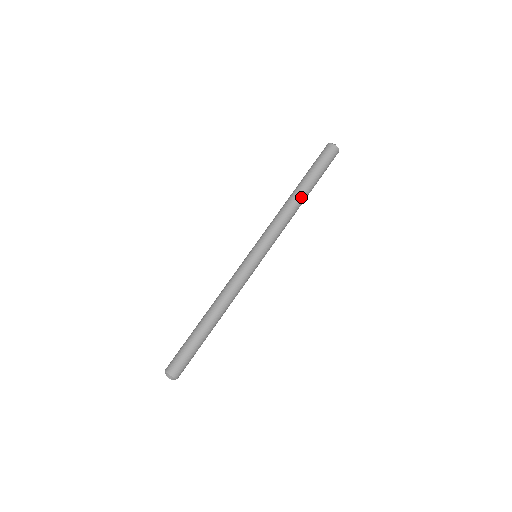
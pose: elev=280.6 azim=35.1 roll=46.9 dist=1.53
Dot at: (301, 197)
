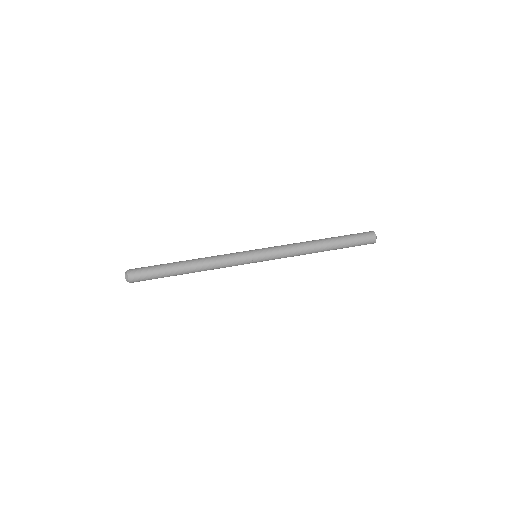
Dot at: (320, 241)
